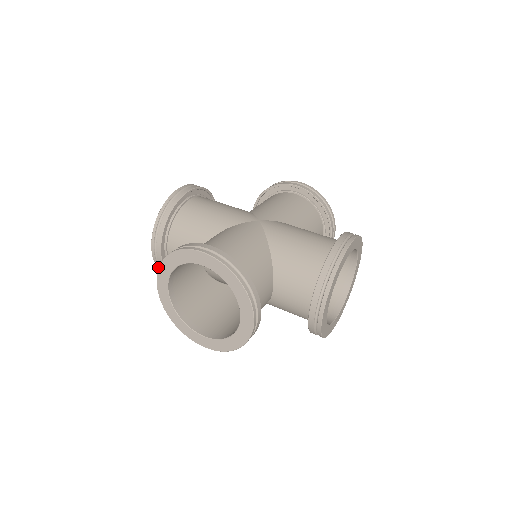
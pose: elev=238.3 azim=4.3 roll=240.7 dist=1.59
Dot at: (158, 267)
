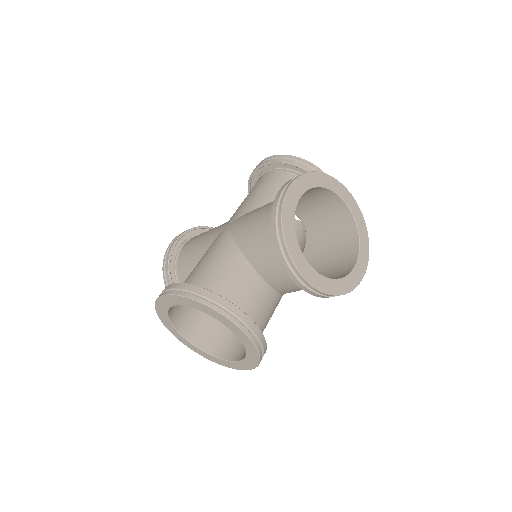
Dot at: occluded
